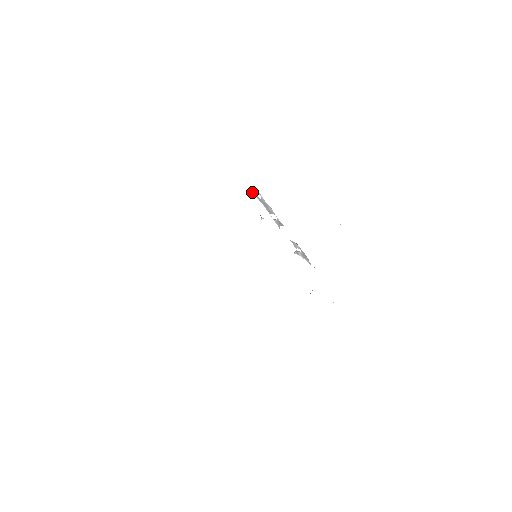
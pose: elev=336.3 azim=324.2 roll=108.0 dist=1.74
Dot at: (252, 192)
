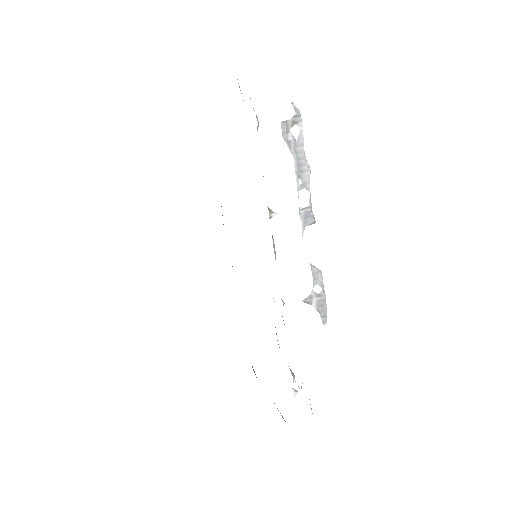
Dot at: (283, 123)
